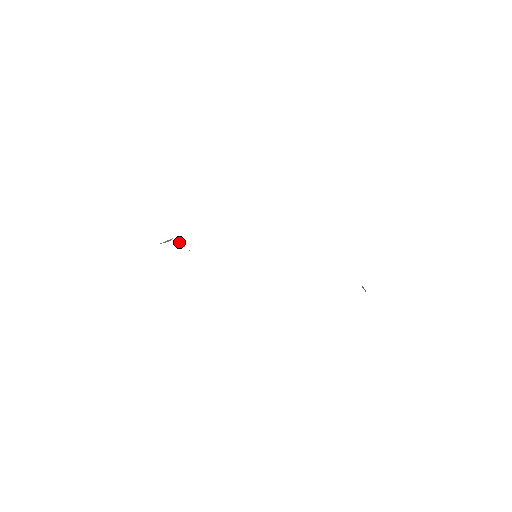
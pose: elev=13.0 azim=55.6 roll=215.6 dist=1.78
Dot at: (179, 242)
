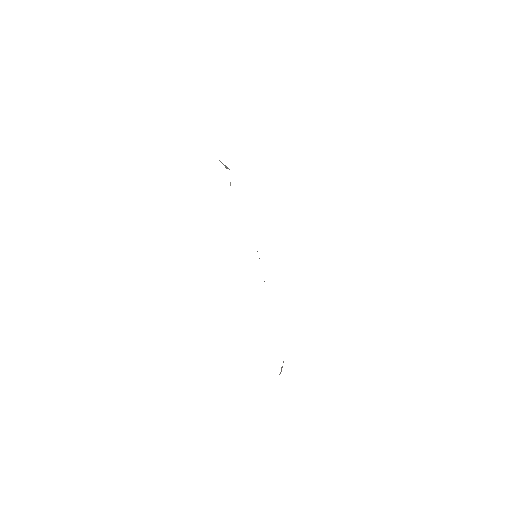
Dot at: occluded
